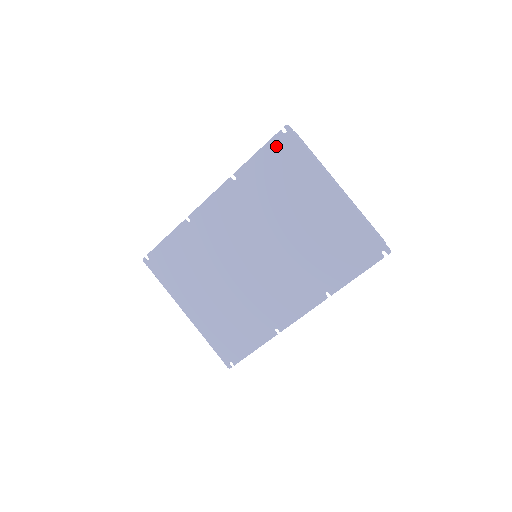
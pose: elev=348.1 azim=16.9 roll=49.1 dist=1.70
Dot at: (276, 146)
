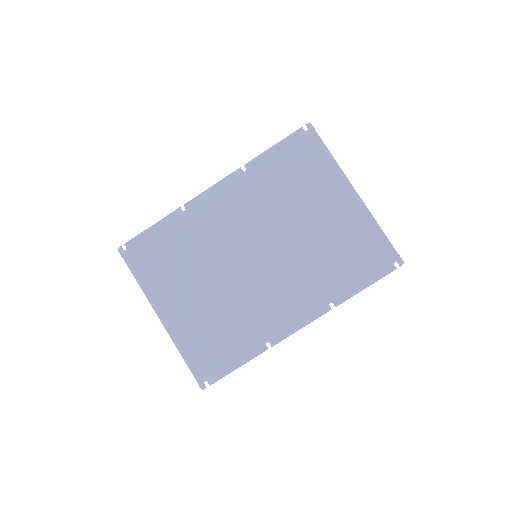
Dot at: (295, 142)
